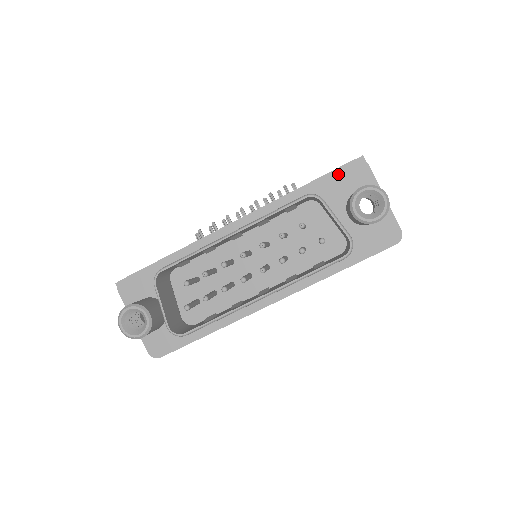
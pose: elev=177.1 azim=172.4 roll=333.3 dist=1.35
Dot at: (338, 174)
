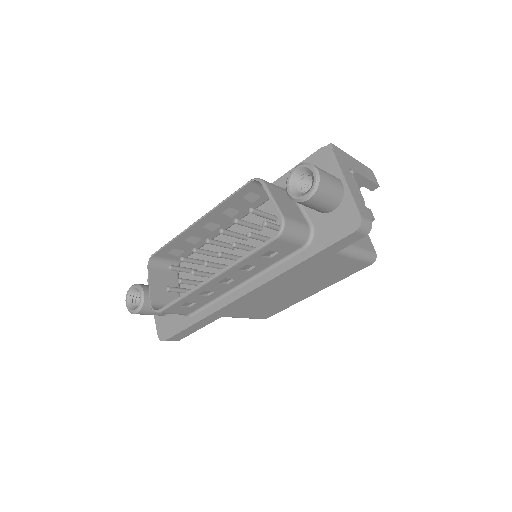
Dot at: occluded
